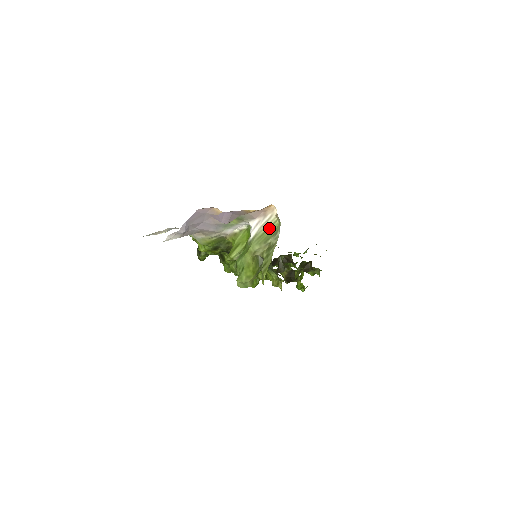
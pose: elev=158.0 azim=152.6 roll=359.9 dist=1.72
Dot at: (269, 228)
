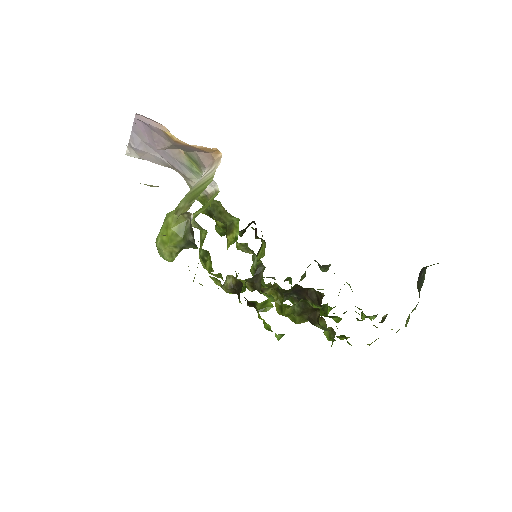
Dot at: (203, 184)
